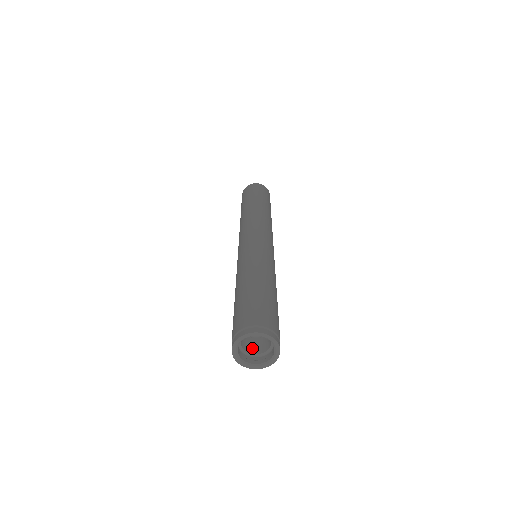
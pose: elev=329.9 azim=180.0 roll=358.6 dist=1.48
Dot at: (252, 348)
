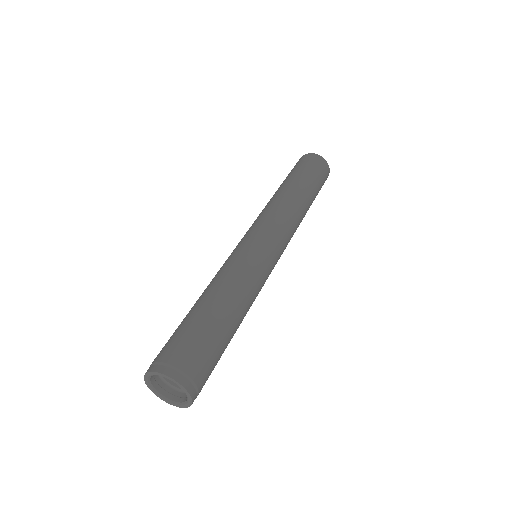
Dot at: occluded
